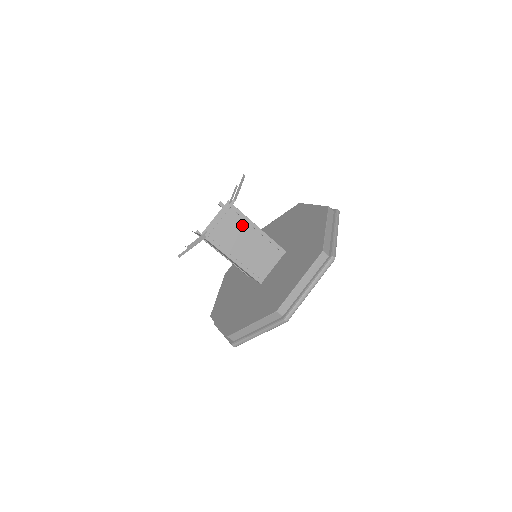
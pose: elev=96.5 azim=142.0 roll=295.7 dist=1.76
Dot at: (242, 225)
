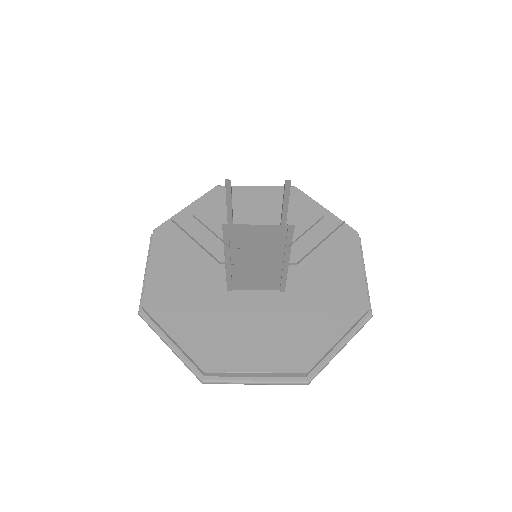
Dot at: occluded
